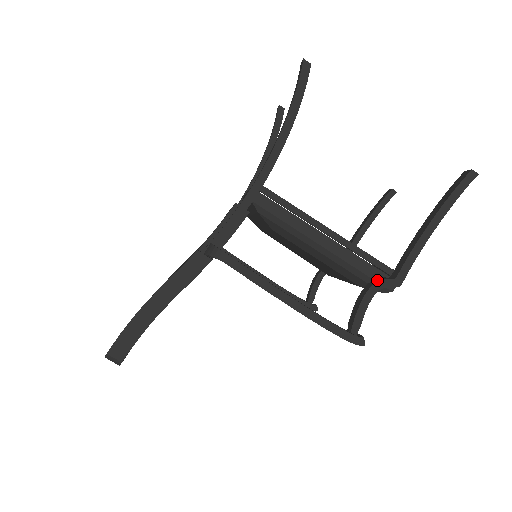
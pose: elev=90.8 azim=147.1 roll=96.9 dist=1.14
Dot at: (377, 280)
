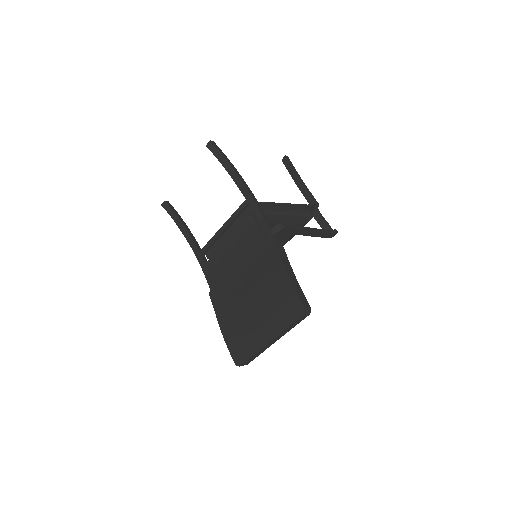
Dot at: (313, 207)
